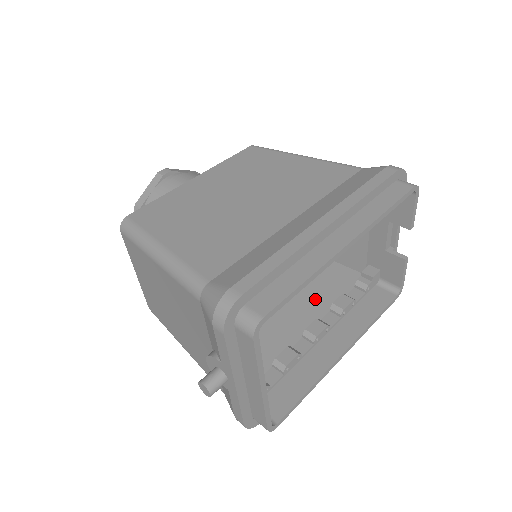
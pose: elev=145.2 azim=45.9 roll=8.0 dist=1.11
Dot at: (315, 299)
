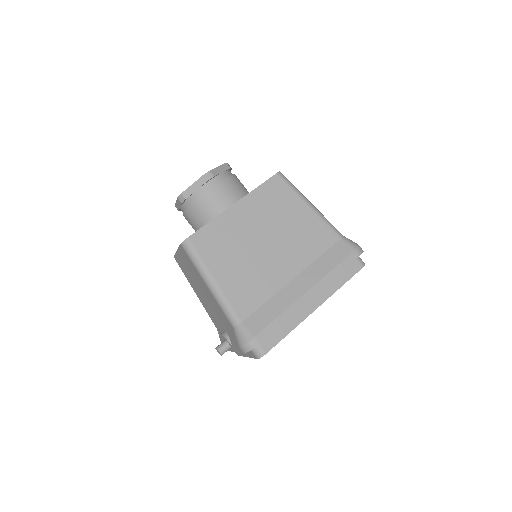
Dot at: occluded
